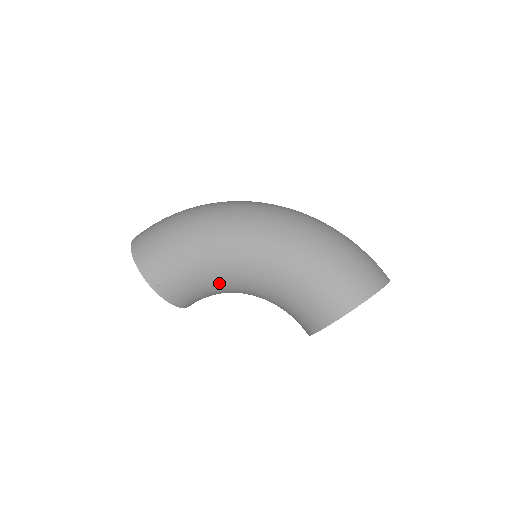
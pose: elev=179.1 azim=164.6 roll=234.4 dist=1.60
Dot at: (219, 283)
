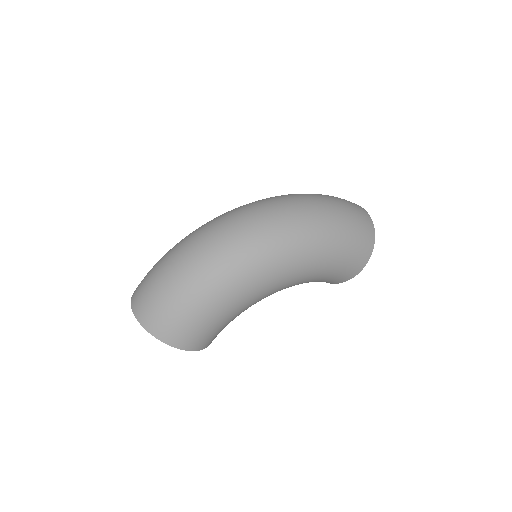
Dot at: occluded
